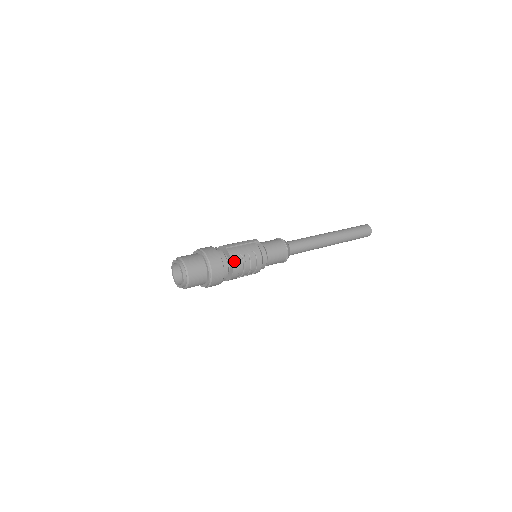
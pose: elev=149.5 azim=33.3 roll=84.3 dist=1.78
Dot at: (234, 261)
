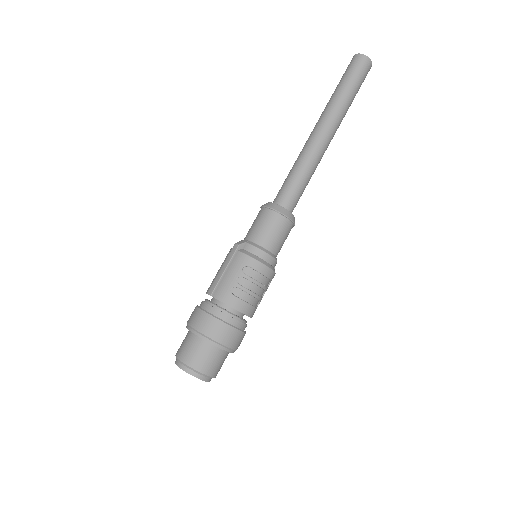
Dot at: (233, 303)
